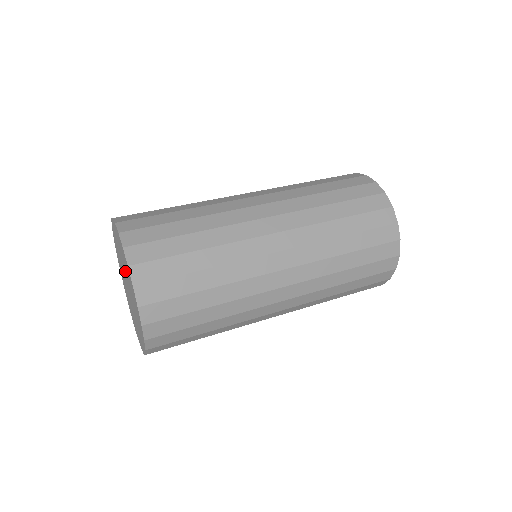
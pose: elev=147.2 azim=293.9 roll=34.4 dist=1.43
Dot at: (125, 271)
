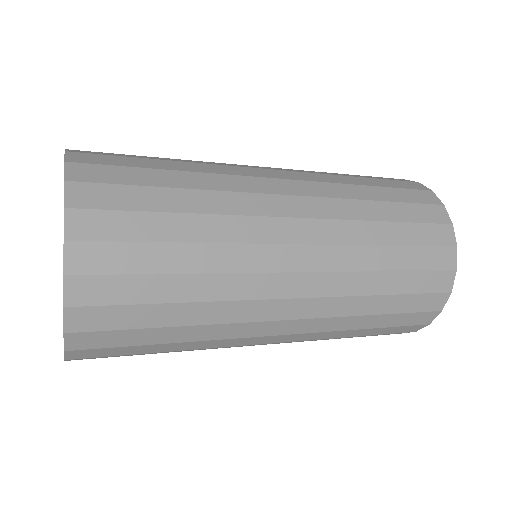
Dot at: occluded
